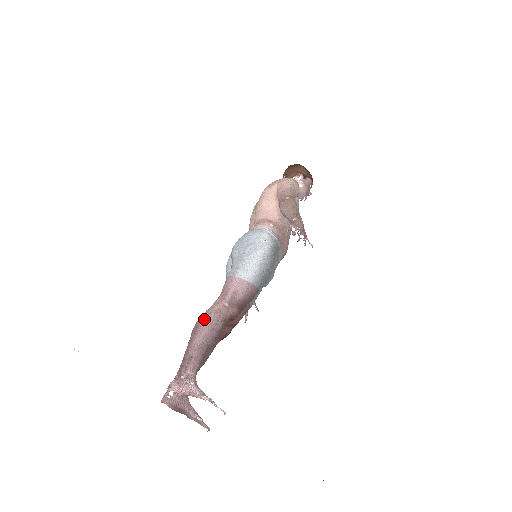
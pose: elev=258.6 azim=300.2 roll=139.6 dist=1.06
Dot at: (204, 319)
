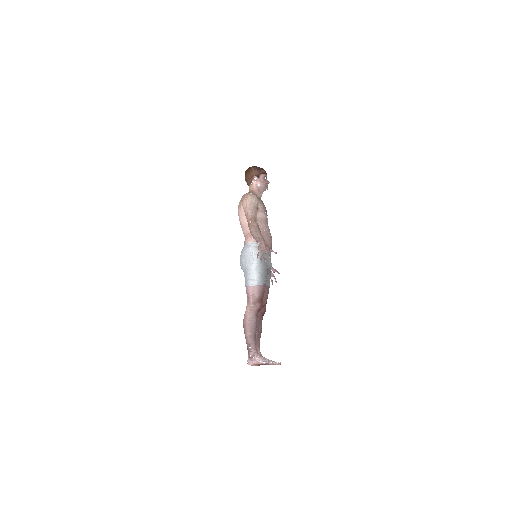
Dot at: (245, 321)
